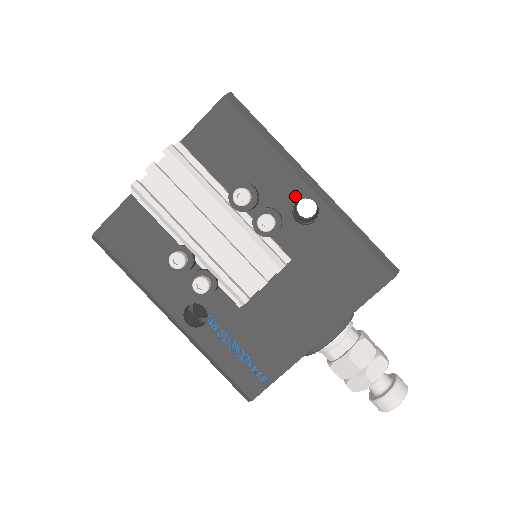
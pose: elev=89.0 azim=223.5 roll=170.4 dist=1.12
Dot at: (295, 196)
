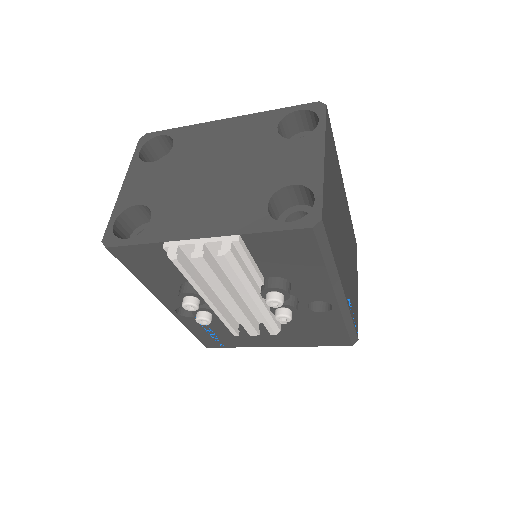
Dot at: (320, 299)
